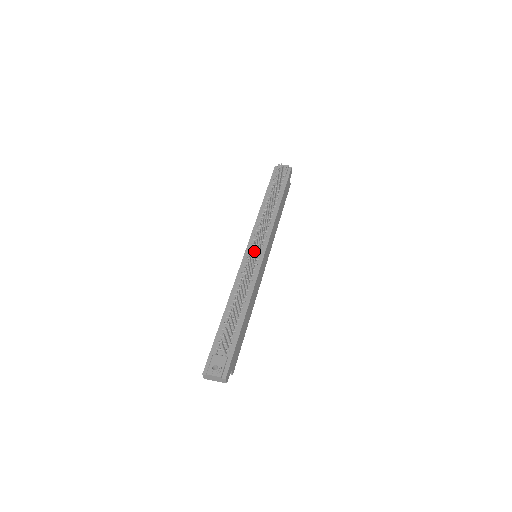
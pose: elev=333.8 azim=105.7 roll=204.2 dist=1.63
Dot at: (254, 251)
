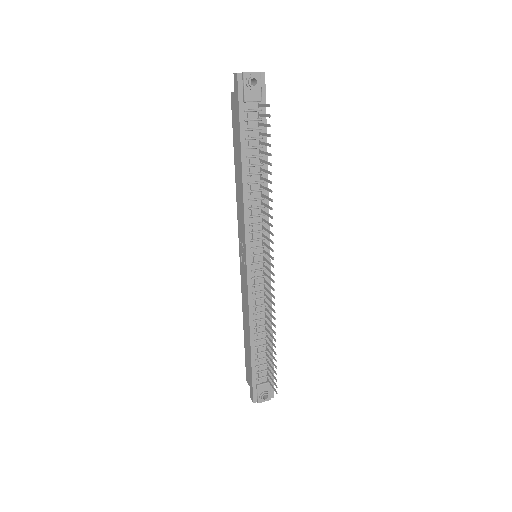
Dot at: (271, 279)
